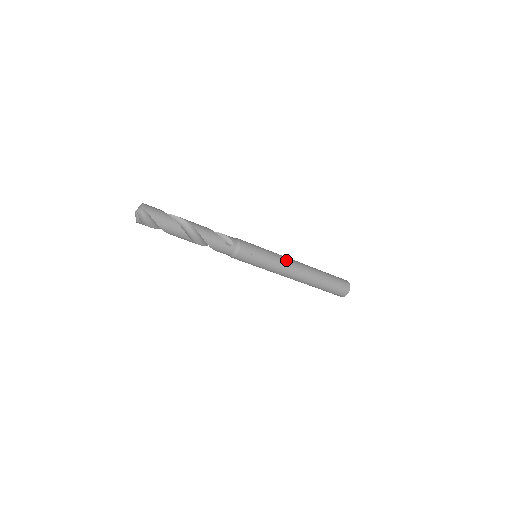
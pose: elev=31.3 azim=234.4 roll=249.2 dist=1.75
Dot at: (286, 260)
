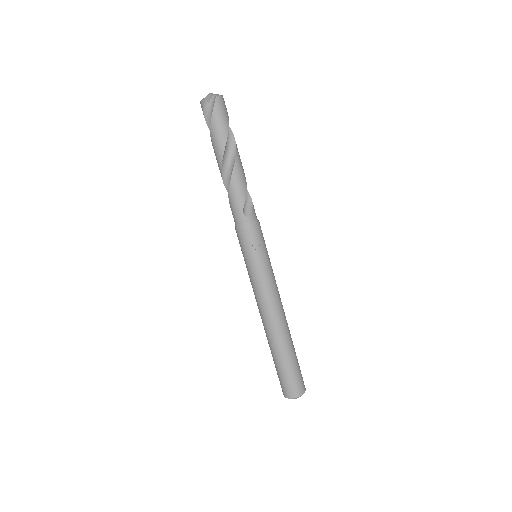
Dot at: (275, 292)
